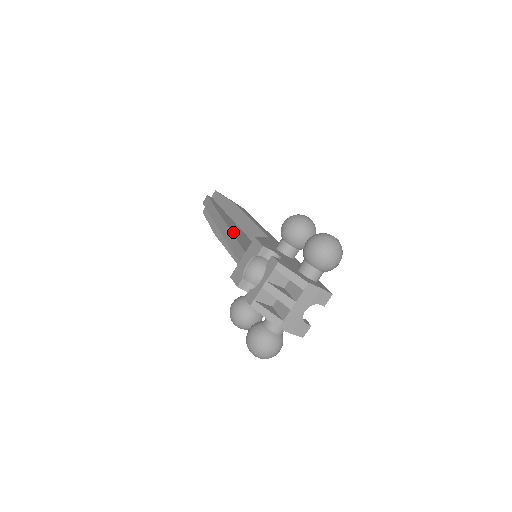
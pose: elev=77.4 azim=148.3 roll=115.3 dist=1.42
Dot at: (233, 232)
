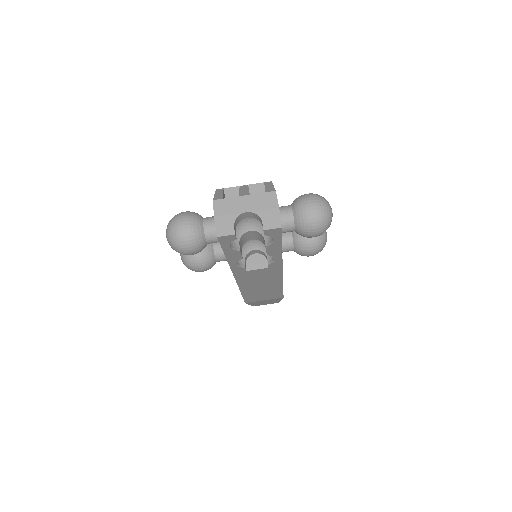
Dot at: occluded
